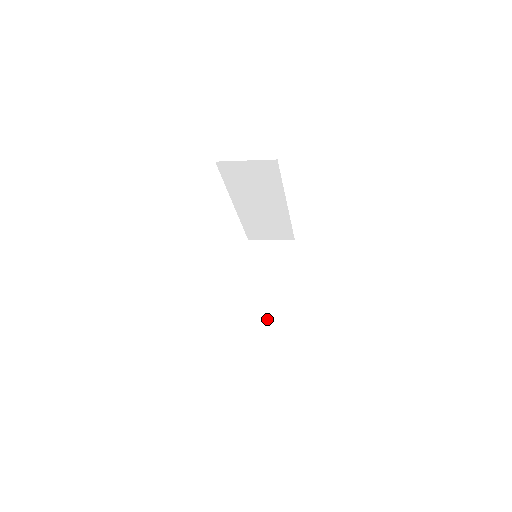
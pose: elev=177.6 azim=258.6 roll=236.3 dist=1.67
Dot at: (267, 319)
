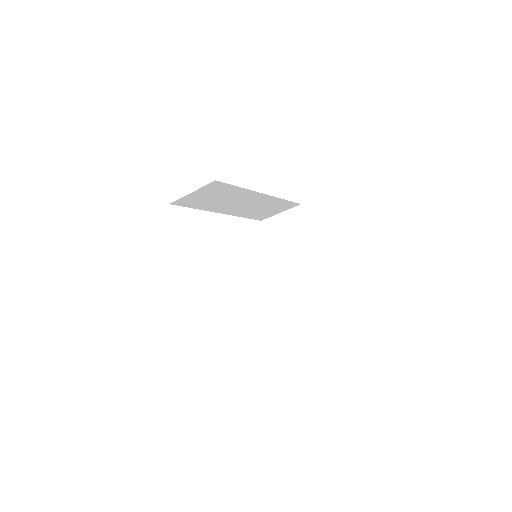
Dot at: (304, 292)
